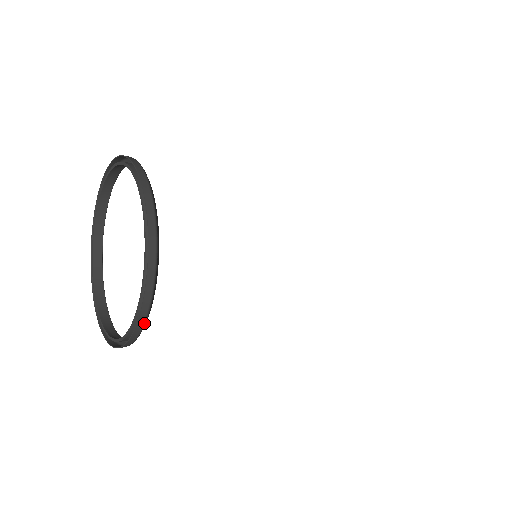
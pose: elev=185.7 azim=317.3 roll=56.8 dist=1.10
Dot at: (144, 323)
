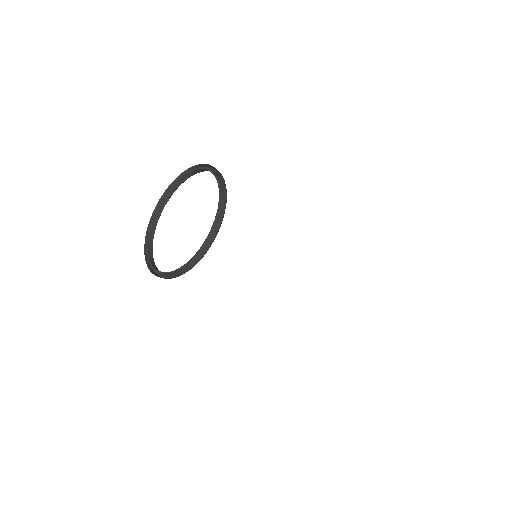
Dot at: (226, 189)
